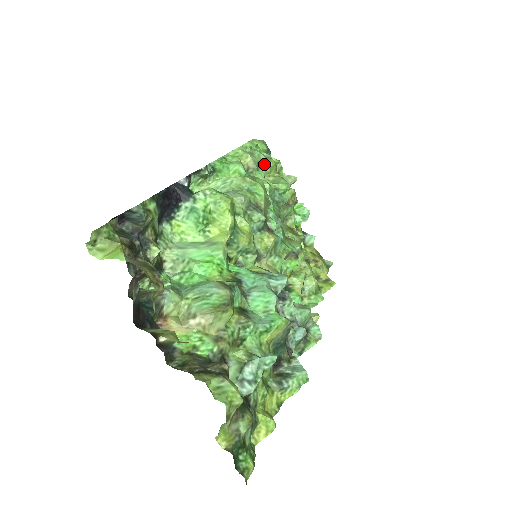
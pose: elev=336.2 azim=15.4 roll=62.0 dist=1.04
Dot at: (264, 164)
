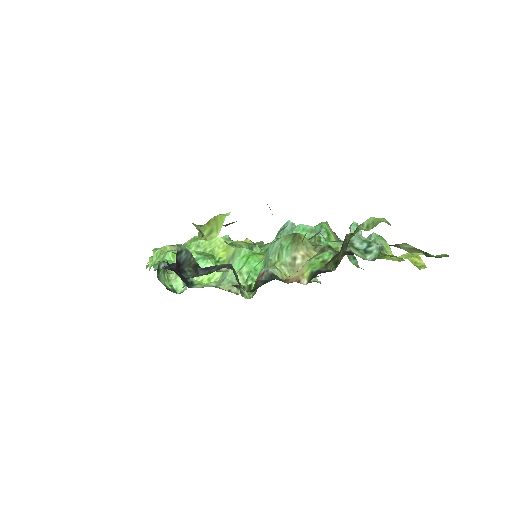
Dot at: occluded
